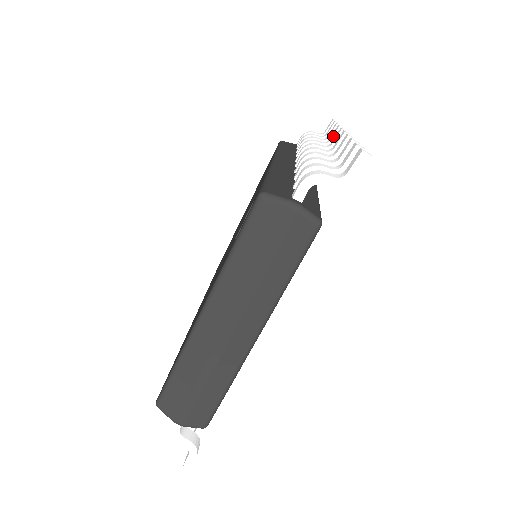
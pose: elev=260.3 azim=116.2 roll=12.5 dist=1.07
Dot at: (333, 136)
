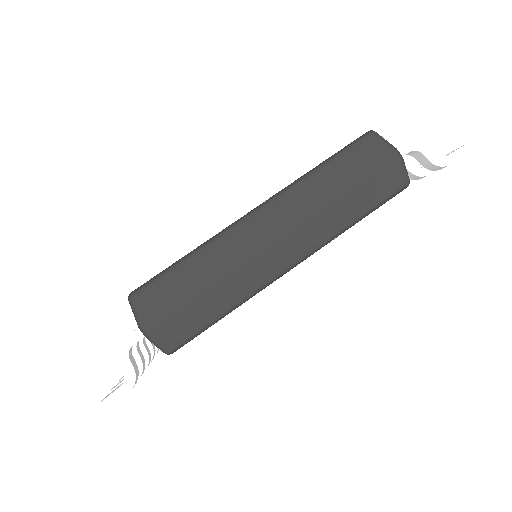
Dot at: occluded
